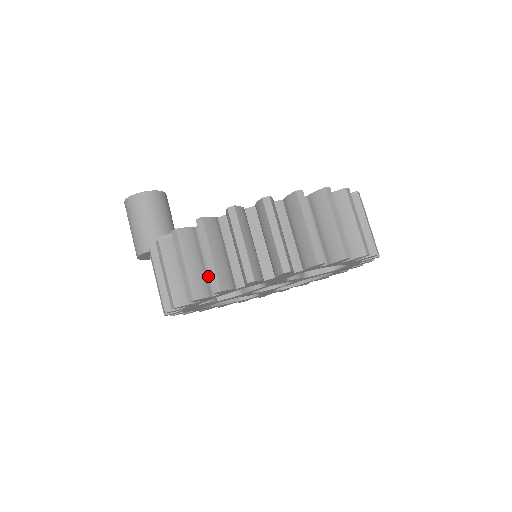
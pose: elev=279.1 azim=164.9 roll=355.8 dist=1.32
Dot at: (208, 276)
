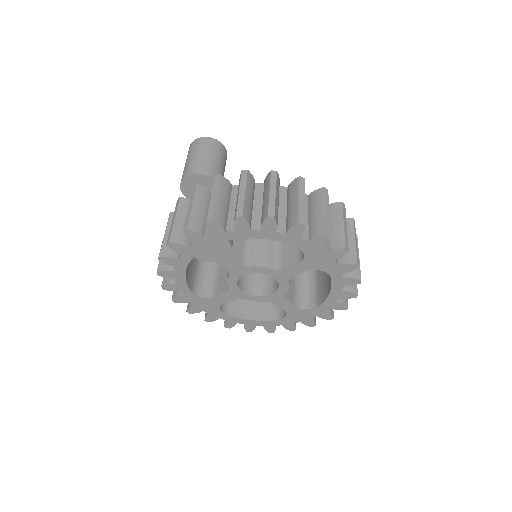
Dot at: (278, 217)
